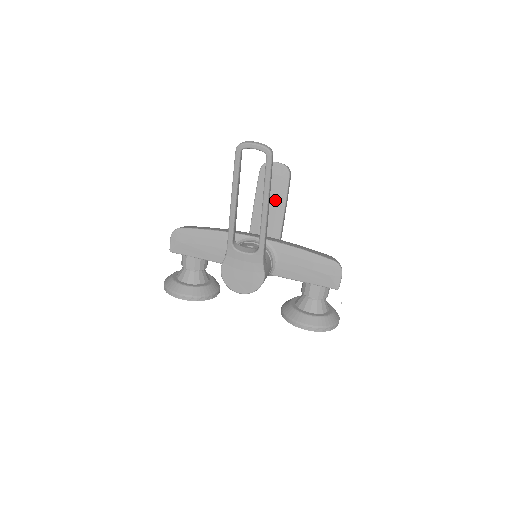
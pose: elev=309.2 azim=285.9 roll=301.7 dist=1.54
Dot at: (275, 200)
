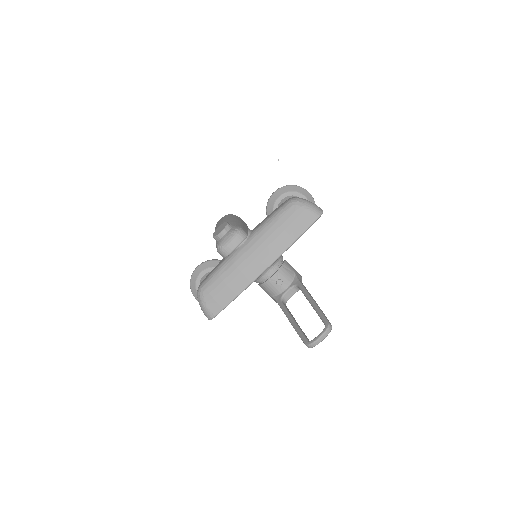
Dot at: occluded
